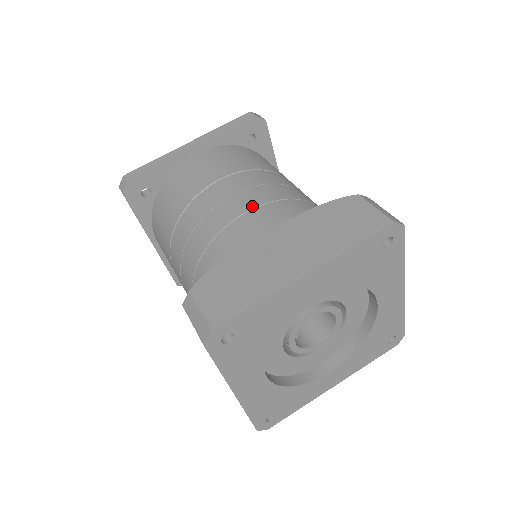
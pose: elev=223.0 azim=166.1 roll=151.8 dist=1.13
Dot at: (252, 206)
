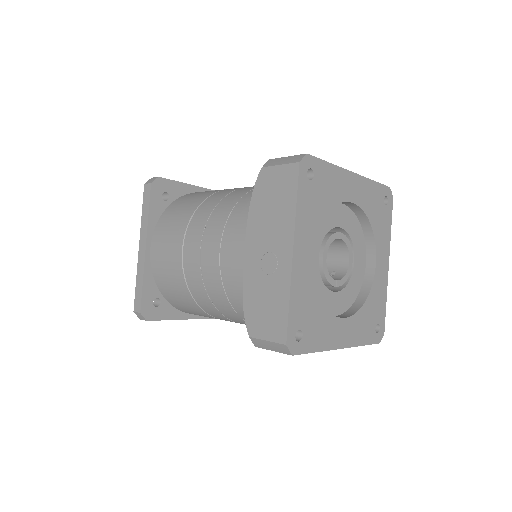
Dot at: (218, 244)
